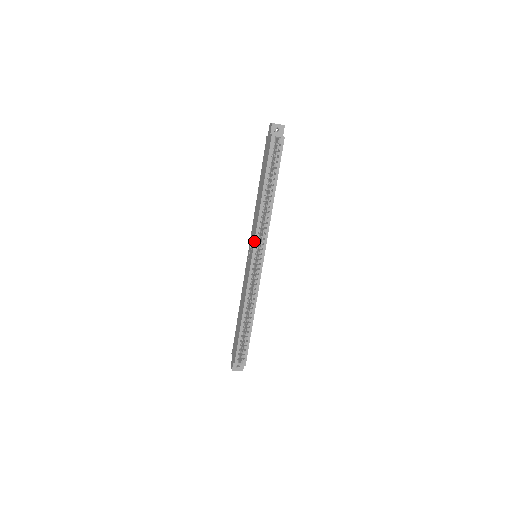
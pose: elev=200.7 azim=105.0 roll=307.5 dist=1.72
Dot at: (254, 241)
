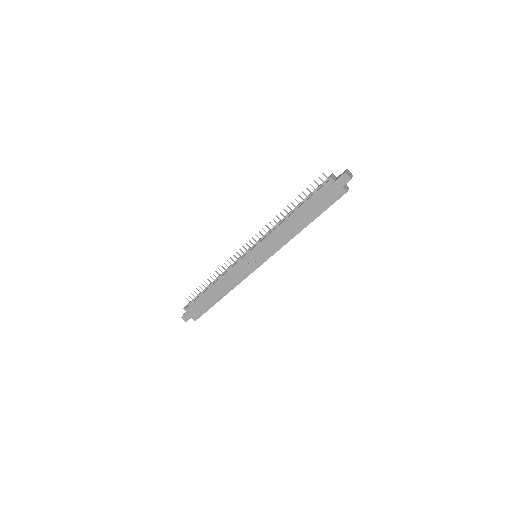
Dot at: occluded
